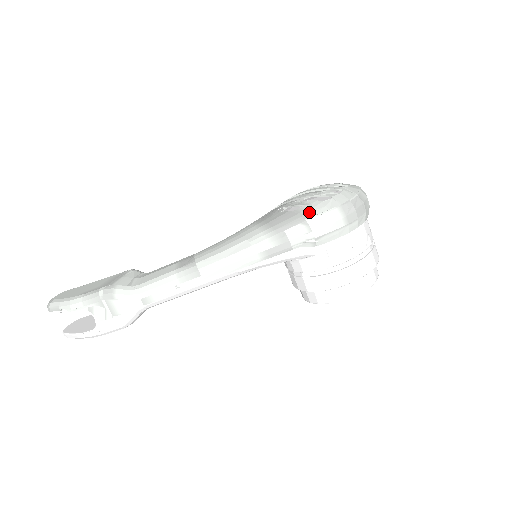
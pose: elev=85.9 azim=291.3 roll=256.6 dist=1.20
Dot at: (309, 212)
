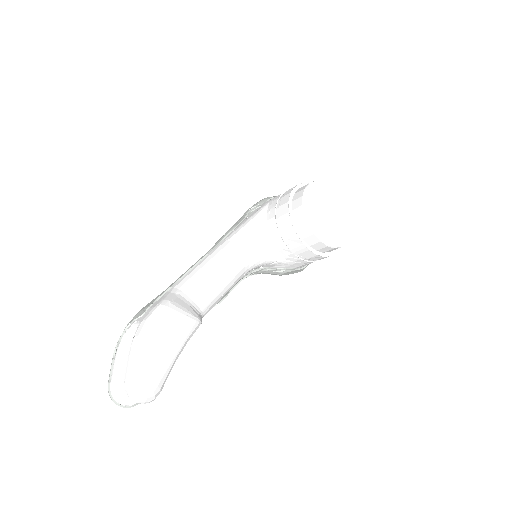
Dot at: occluded
